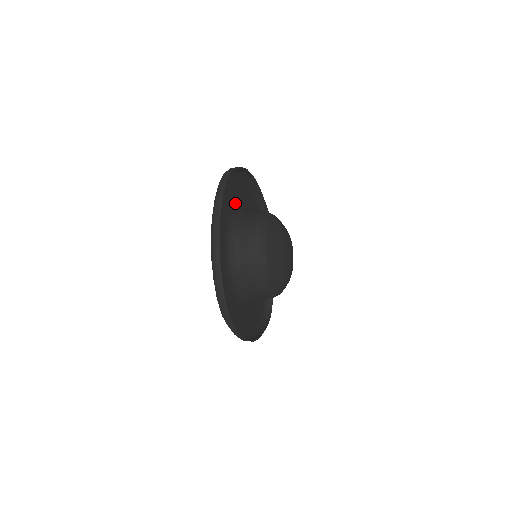
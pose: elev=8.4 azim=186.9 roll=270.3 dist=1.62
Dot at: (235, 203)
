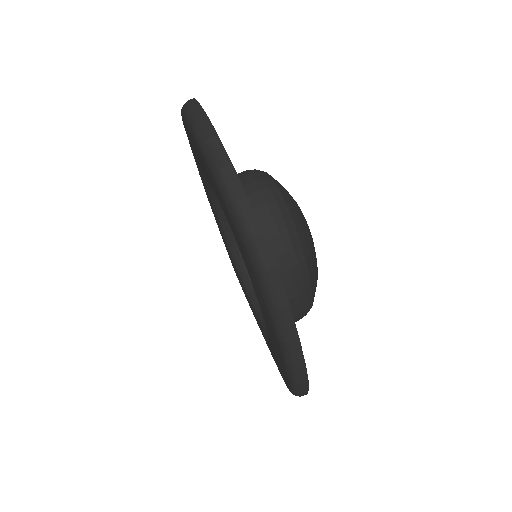
Dot at: occluded
